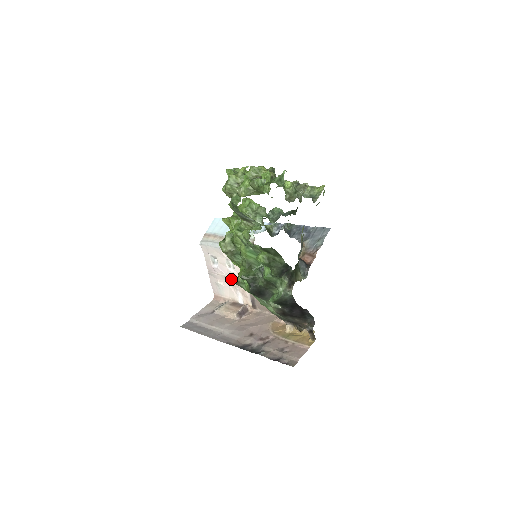
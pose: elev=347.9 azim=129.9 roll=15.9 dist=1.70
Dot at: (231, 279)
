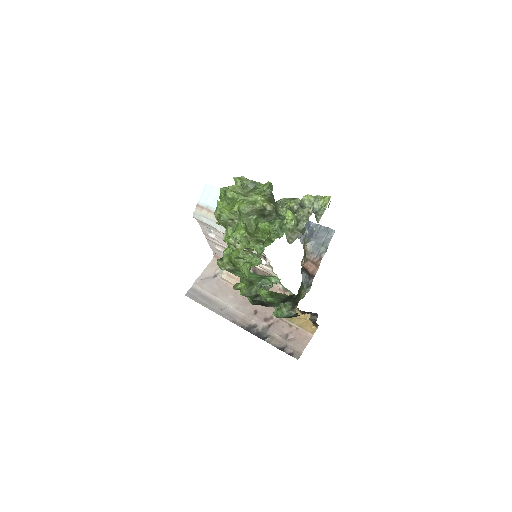
Dot at: occluded
